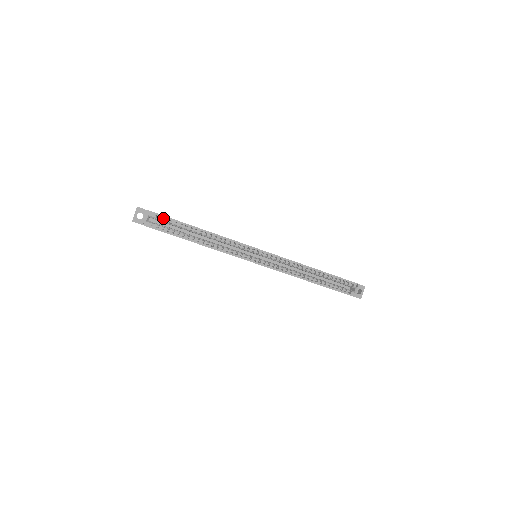
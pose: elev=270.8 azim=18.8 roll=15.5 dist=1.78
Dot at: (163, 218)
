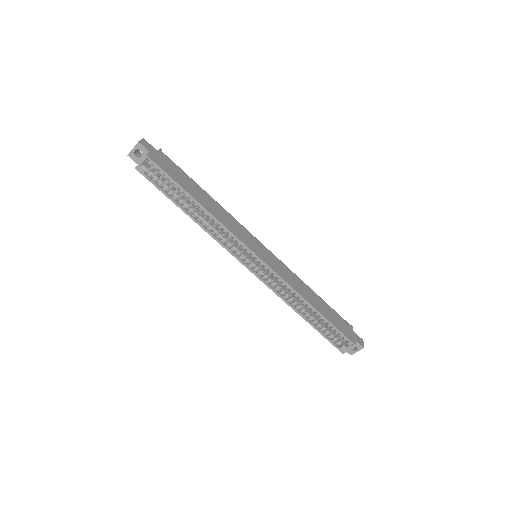
Dot at: (161, 170)
